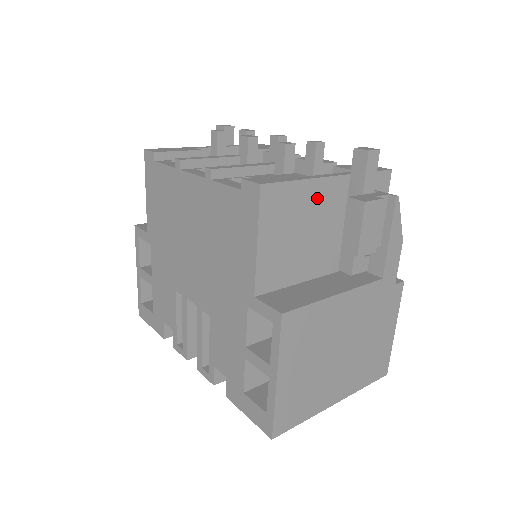
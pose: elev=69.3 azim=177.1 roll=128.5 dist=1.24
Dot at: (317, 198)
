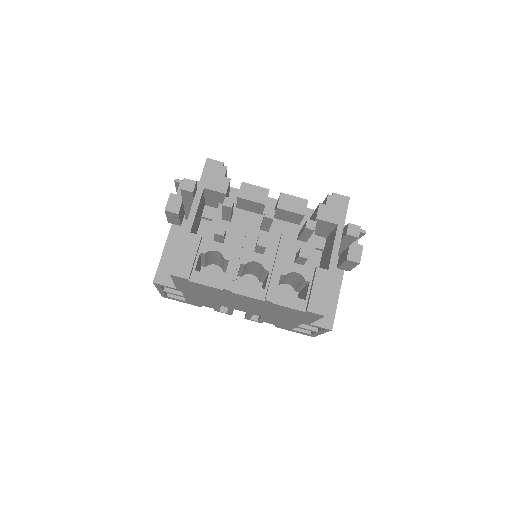
Dot at: occluded
